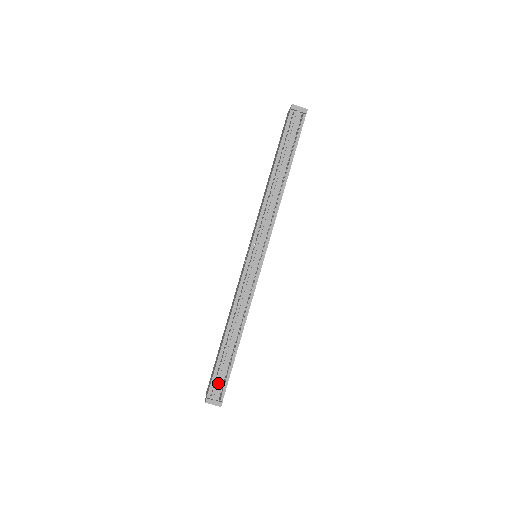
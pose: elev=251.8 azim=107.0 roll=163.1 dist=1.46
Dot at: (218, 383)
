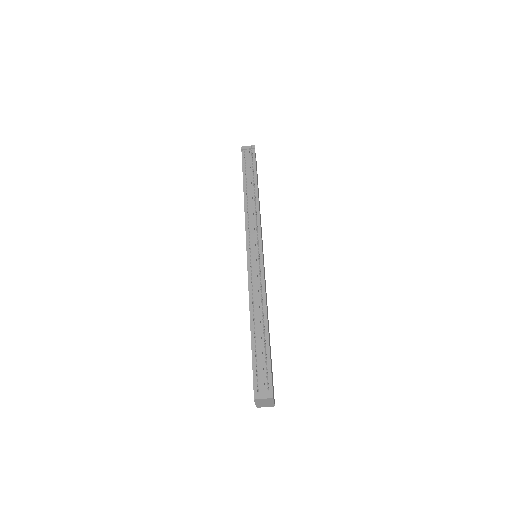
Dot at: (260, 373)
